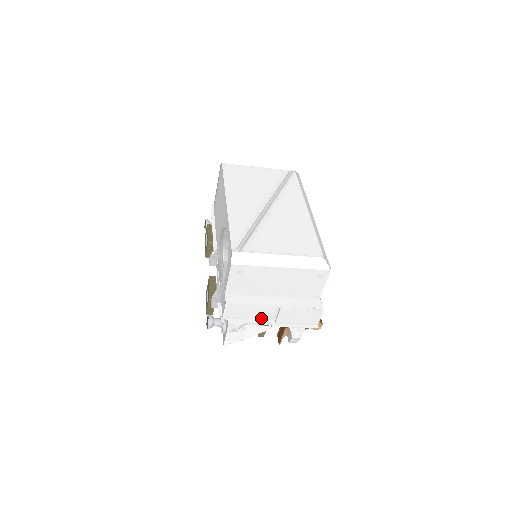
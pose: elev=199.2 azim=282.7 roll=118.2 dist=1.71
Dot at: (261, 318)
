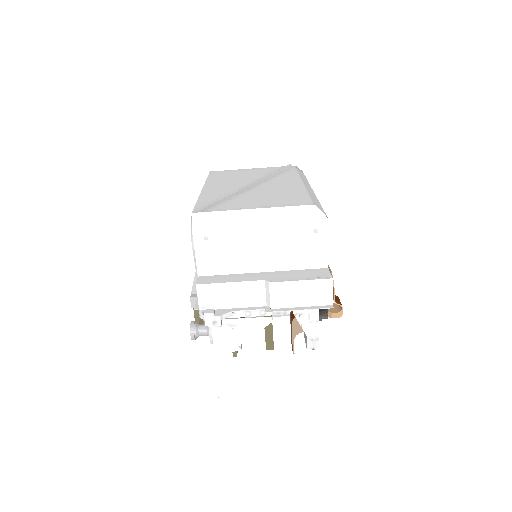
Dot at: (251, 305)
